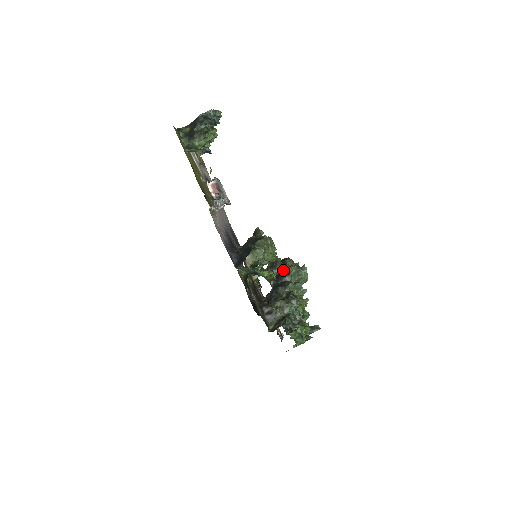
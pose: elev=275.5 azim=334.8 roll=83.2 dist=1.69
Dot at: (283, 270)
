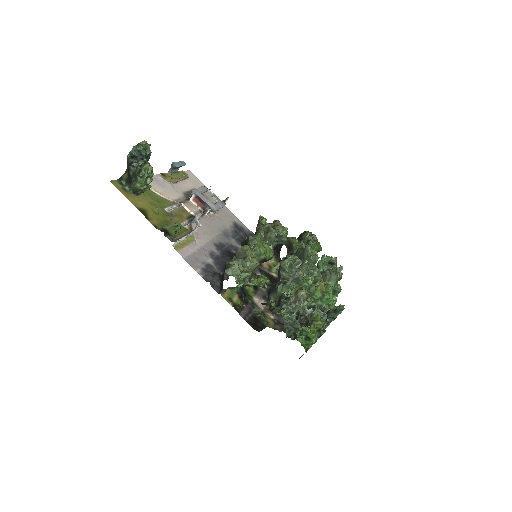
Dot at: occluded
